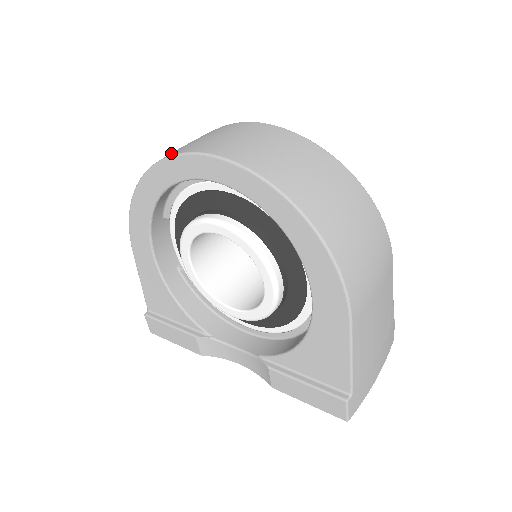
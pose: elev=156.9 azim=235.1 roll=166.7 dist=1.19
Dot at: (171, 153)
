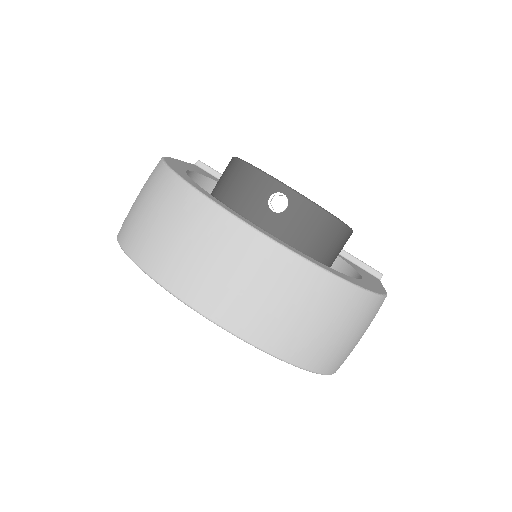
Dot at: (158, 266)
